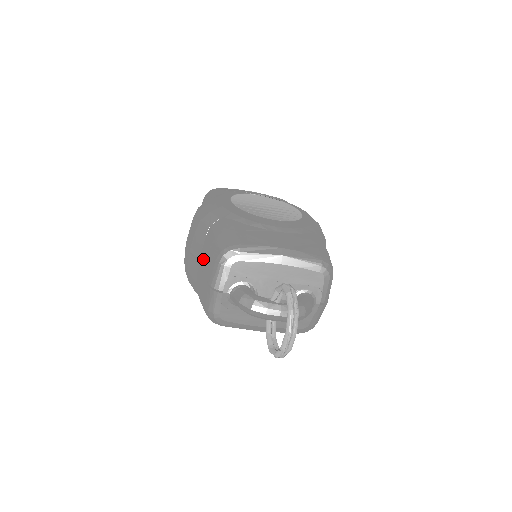
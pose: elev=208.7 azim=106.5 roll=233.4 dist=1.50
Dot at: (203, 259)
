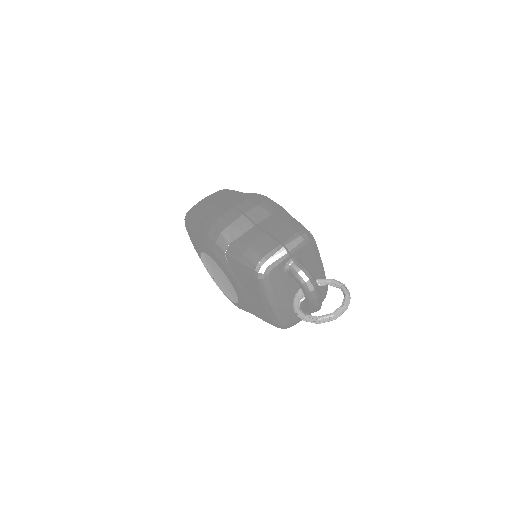
Dot at: (269, 226)
